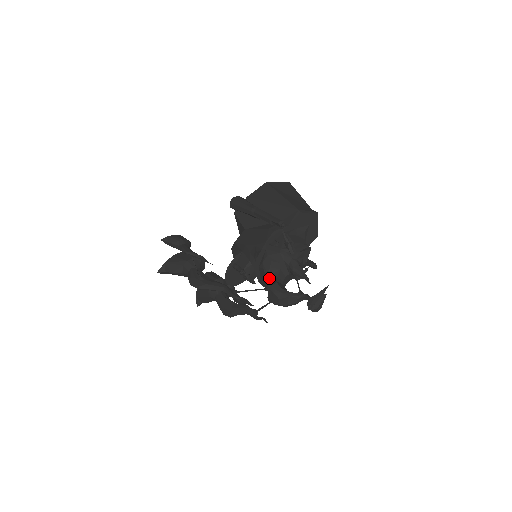
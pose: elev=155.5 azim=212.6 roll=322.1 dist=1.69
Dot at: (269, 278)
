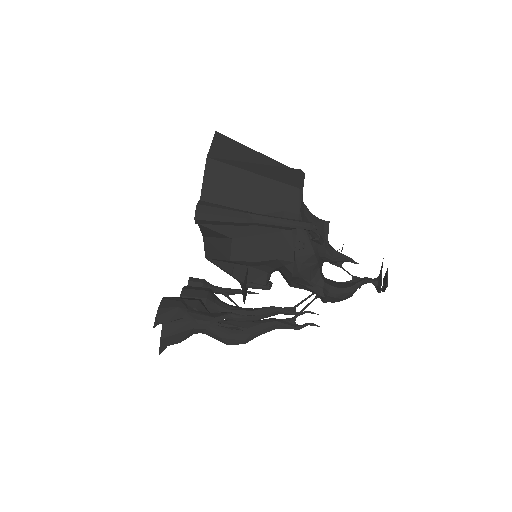
Dot at: (314, 283)
